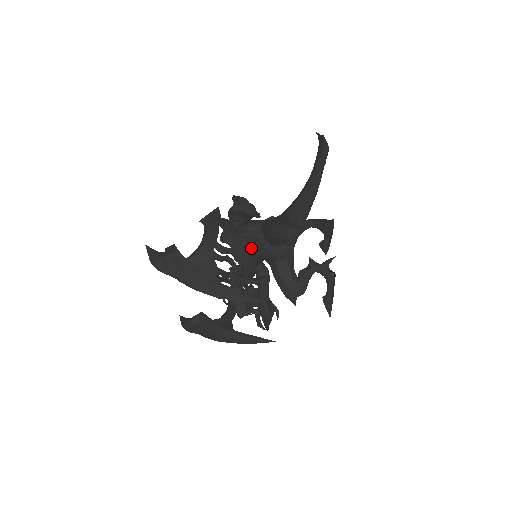
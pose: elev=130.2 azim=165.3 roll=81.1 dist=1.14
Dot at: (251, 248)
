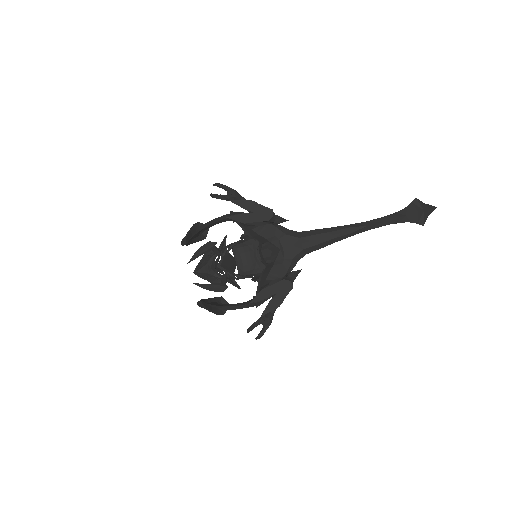
Dot at: (250, 244)
